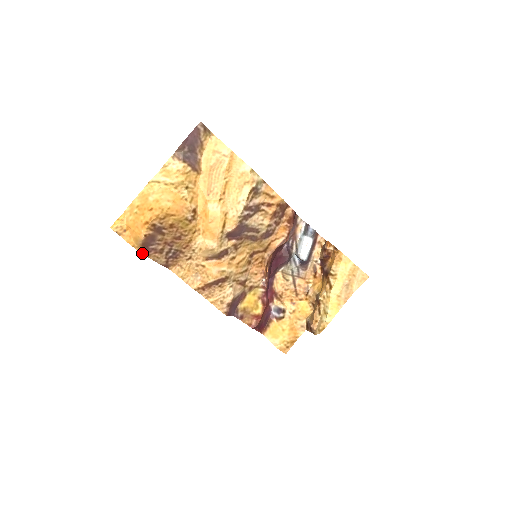
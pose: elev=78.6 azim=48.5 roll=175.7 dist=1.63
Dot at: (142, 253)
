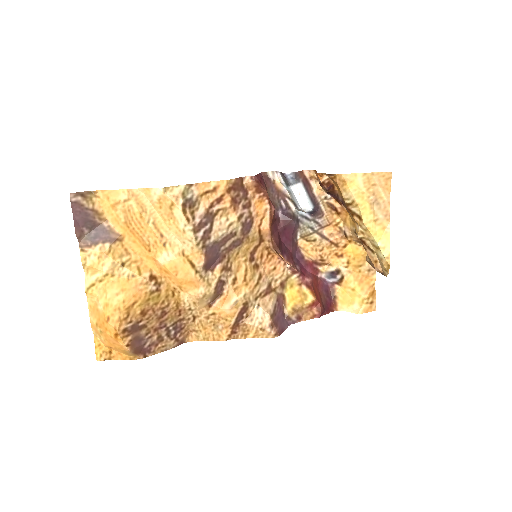
Dot at: (144, 357)
